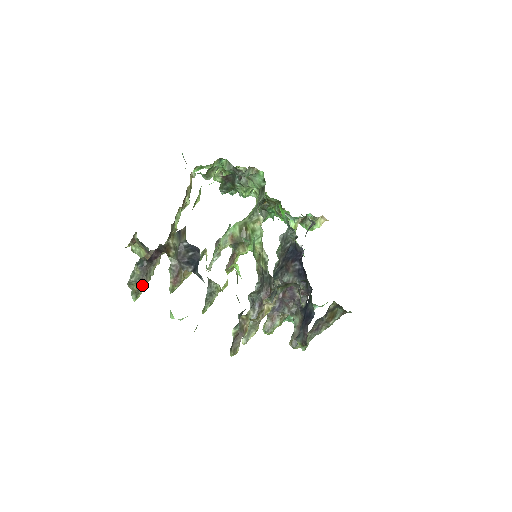
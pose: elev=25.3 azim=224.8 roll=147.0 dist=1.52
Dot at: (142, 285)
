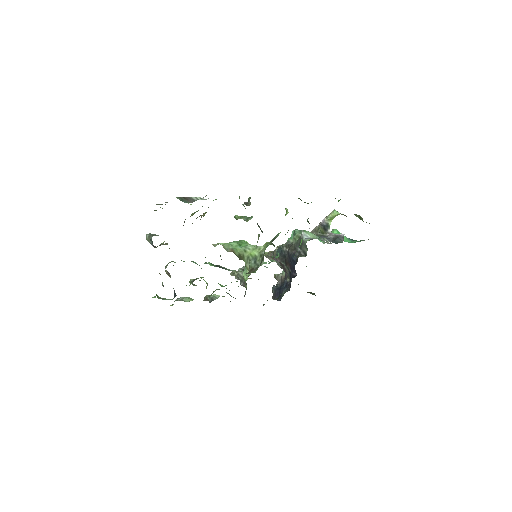
Dot at: occluded
